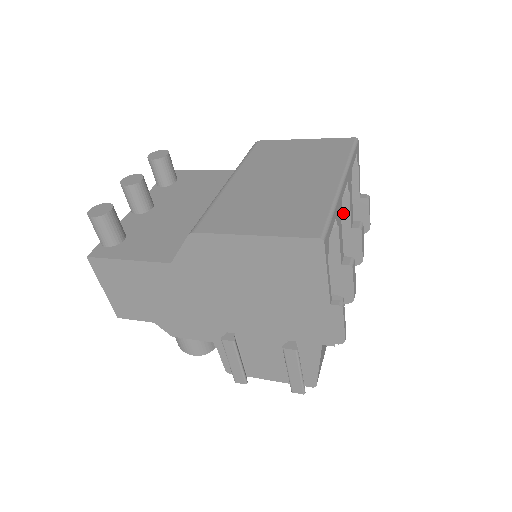
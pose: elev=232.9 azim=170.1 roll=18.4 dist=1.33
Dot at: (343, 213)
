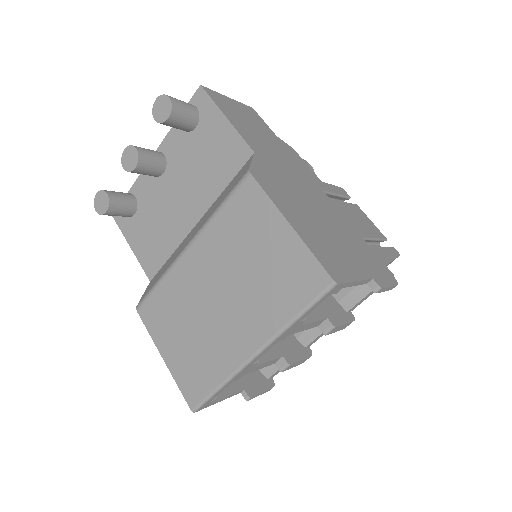
Dot at: occluded
